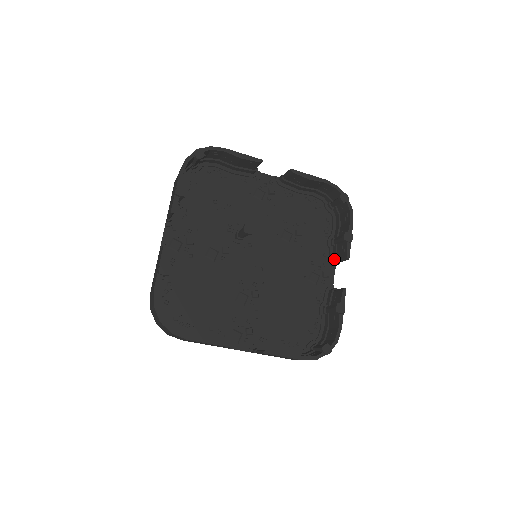
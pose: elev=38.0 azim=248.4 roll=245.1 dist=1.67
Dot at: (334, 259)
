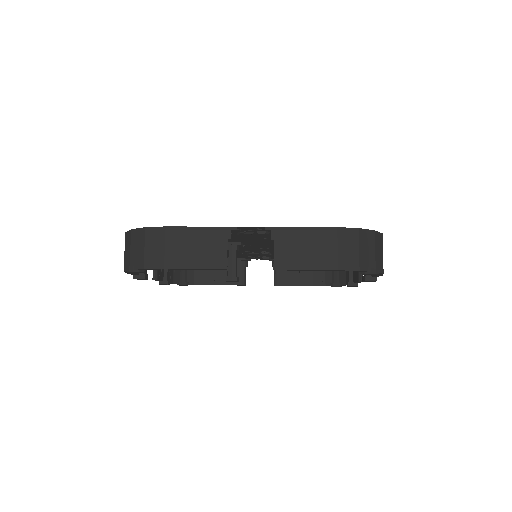
Dot at: occluded
